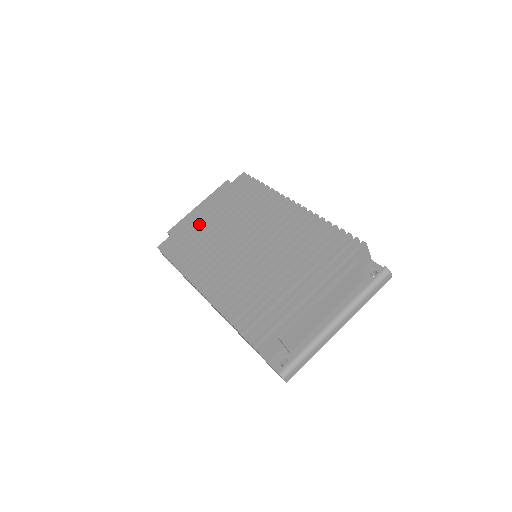
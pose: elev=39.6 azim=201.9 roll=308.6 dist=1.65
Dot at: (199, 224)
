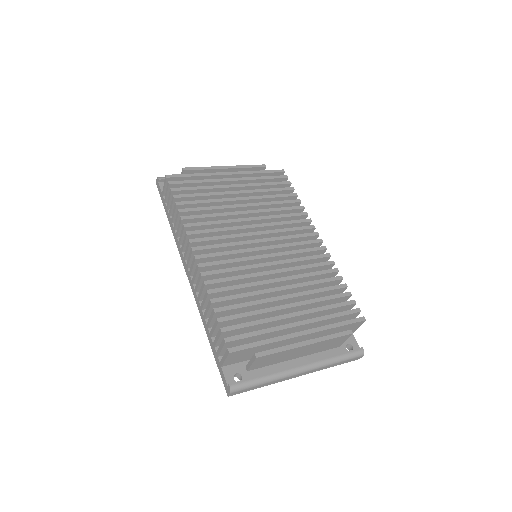
Dot at: (220, 186)
